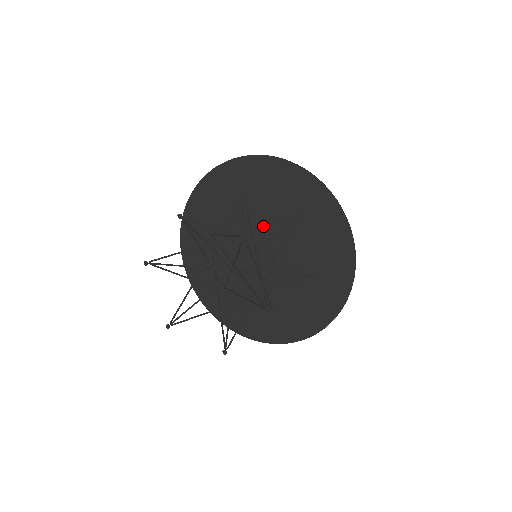
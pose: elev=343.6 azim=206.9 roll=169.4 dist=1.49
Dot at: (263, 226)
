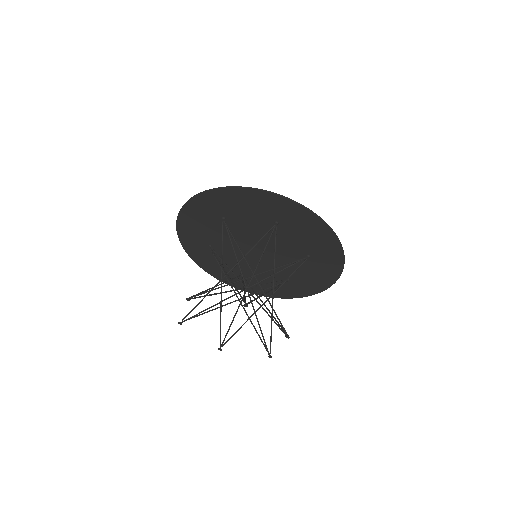
Dot at: (276, 243)
